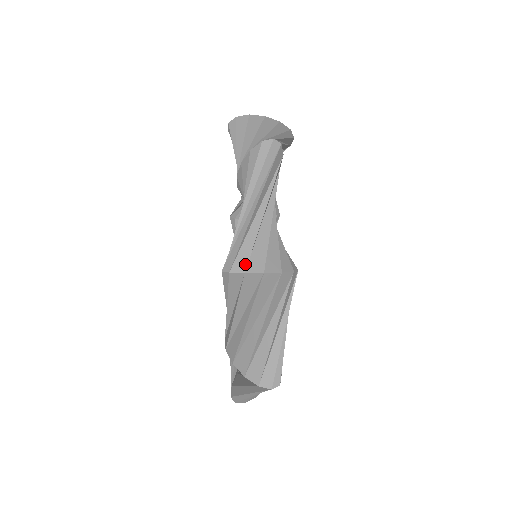
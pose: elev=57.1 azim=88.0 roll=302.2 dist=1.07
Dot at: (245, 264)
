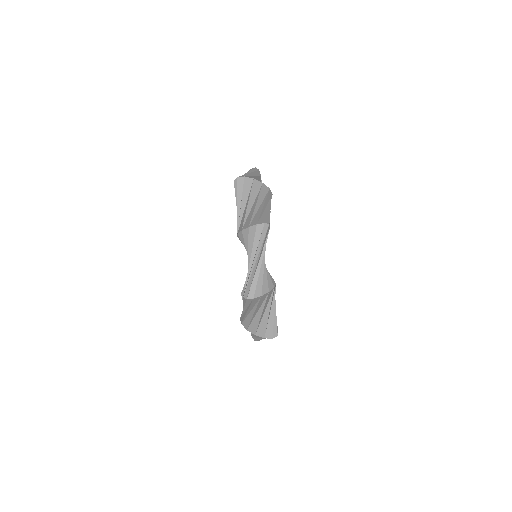
Dot at: (245, 176)
